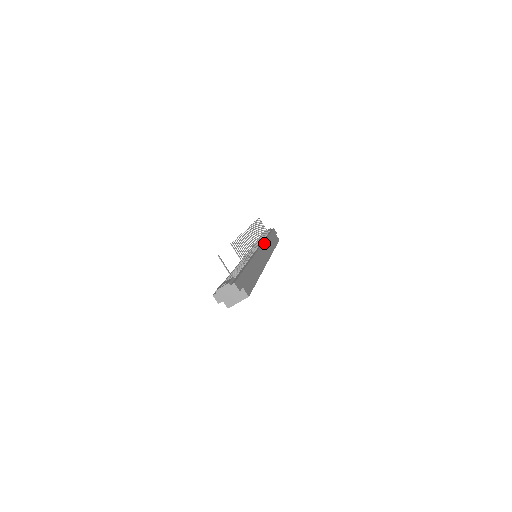
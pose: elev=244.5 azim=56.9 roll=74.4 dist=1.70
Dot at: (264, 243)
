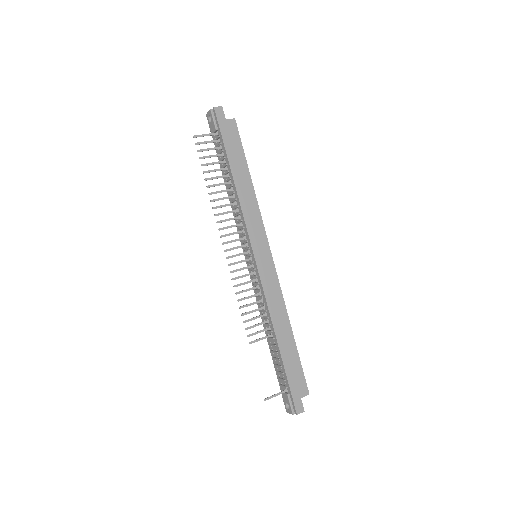
Dot at: (247, 226)
